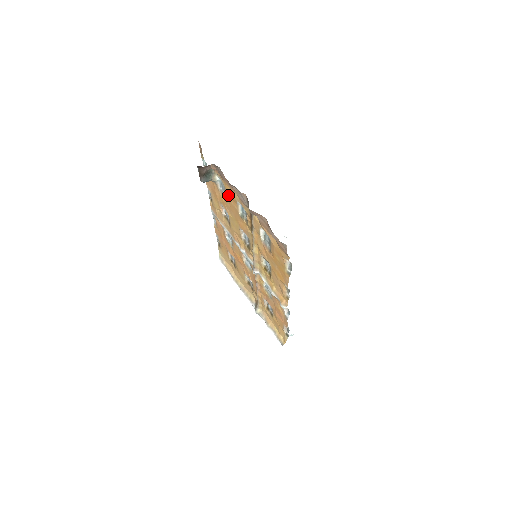
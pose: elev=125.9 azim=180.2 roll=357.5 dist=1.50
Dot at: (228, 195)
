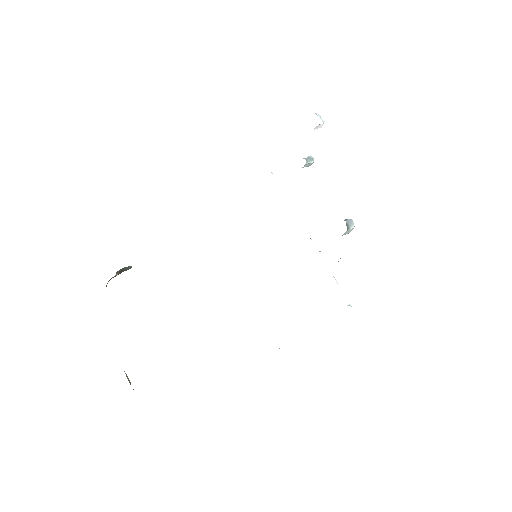
Dot at: occluded
